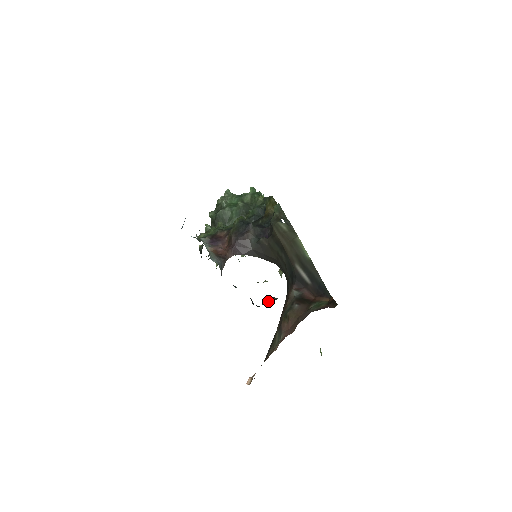
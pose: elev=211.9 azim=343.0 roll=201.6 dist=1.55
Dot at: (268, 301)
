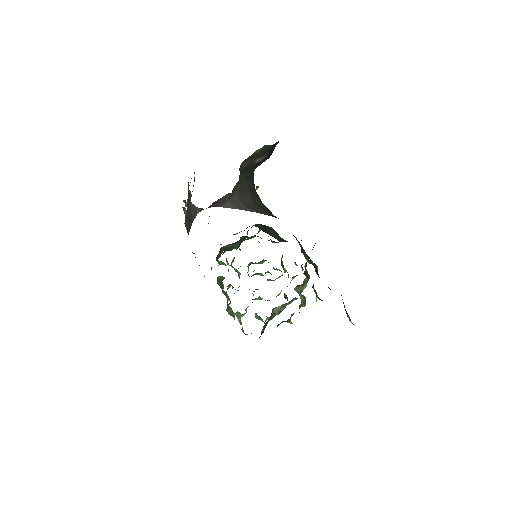
Dot at: occluded
